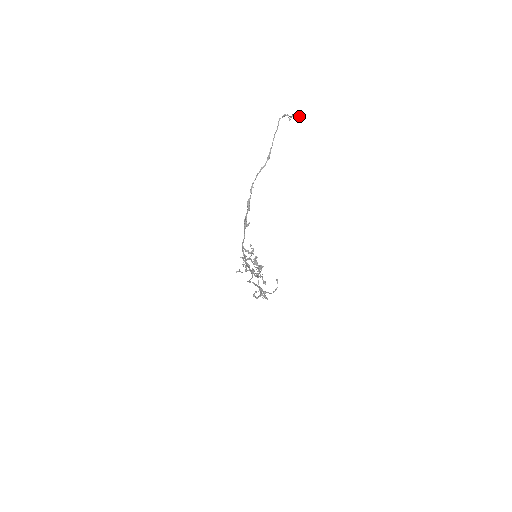
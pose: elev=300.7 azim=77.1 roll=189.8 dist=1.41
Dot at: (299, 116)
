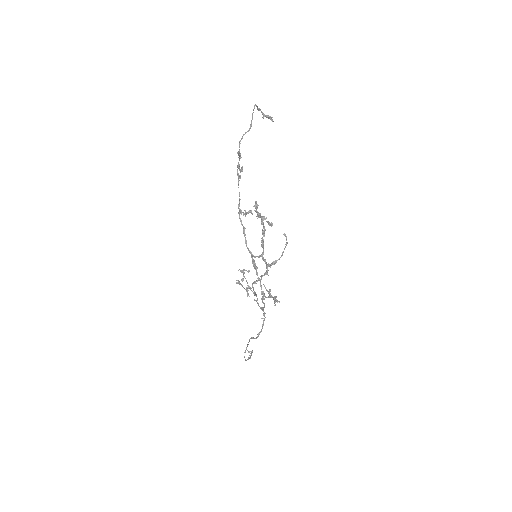
Dot at: (271, 117)
